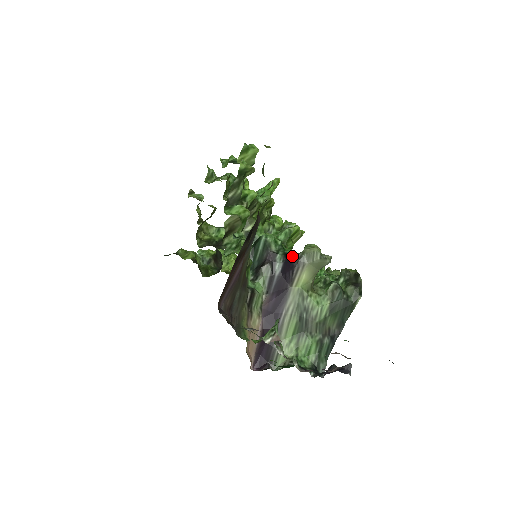
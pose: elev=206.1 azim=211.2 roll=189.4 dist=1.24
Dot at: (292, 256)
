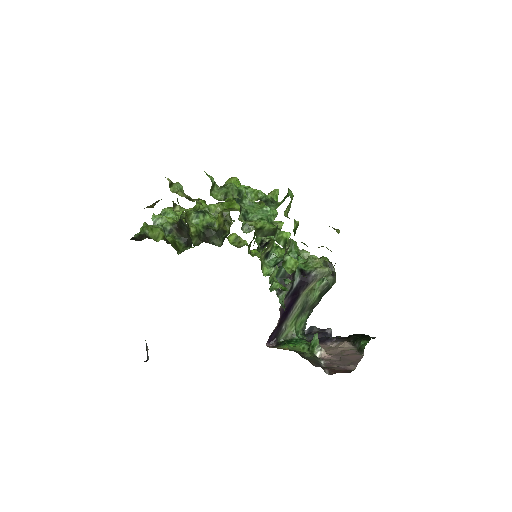
Dot at: (305, 272)
